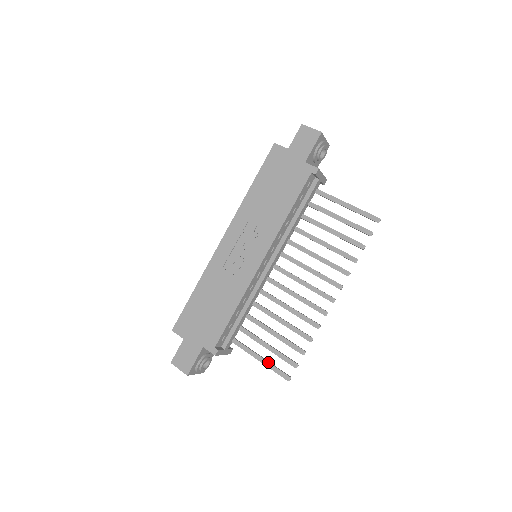
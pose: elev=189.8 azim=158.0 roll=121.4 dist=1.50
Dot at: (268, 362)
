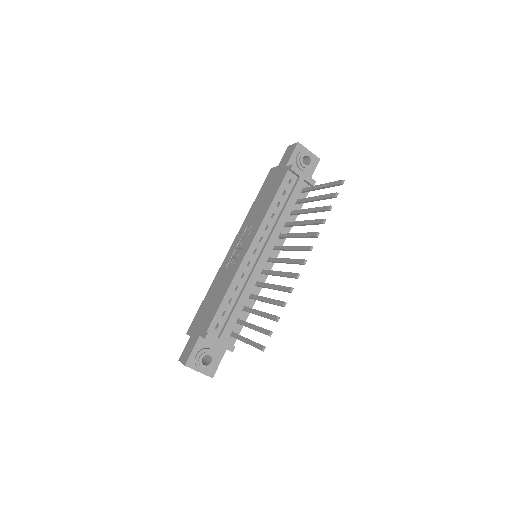
Dot at: (251, 340)
